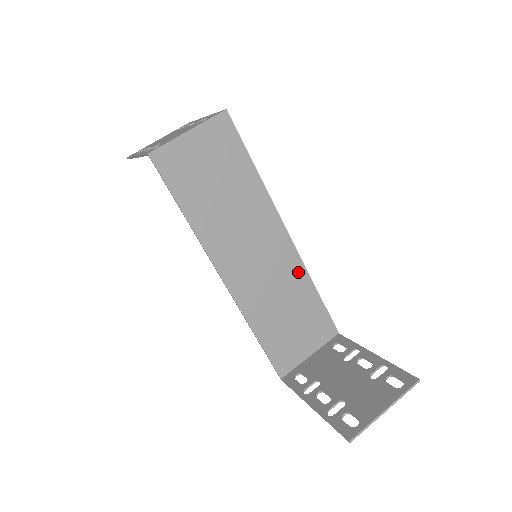
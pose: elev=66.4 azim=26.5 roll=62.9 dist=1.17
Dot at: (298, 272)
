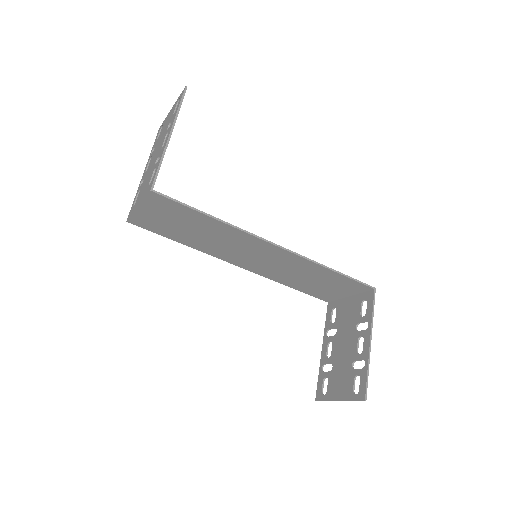
Dot at: (303, 263)
